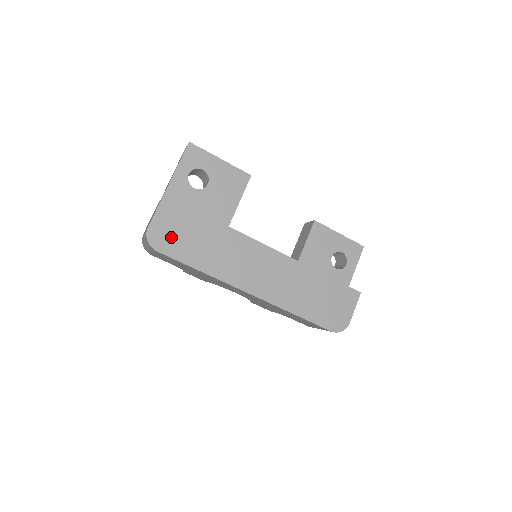
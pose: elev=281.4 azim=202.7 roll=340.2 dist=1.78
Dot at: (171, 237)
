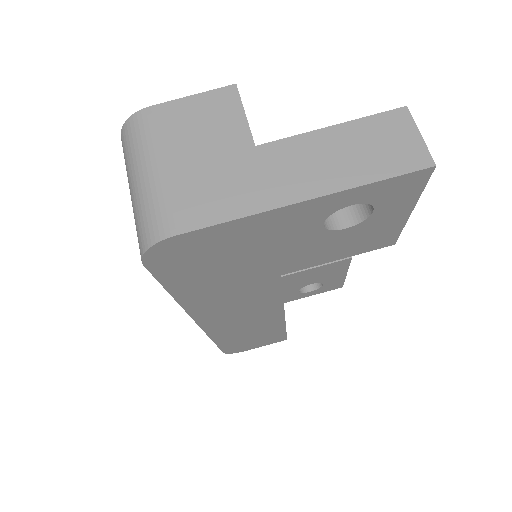
Dot at: (193, 259)
